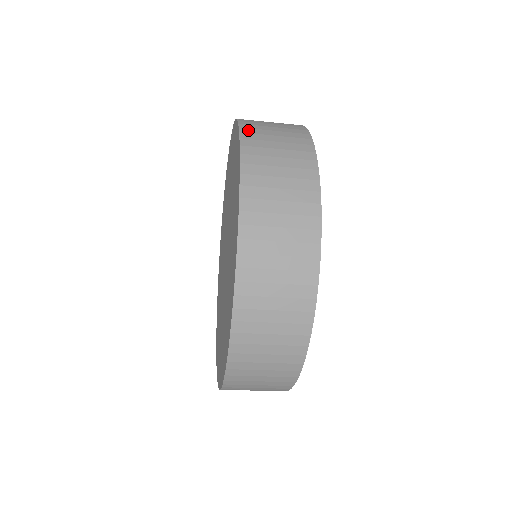
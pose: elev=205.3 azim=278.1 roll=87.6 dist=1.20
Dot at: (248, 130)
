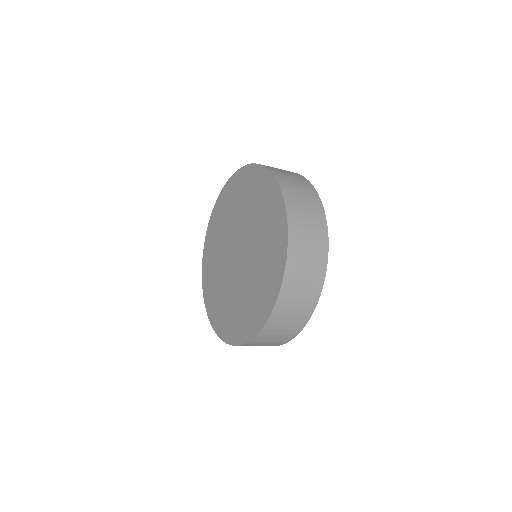
Dot at: (285, 187)
